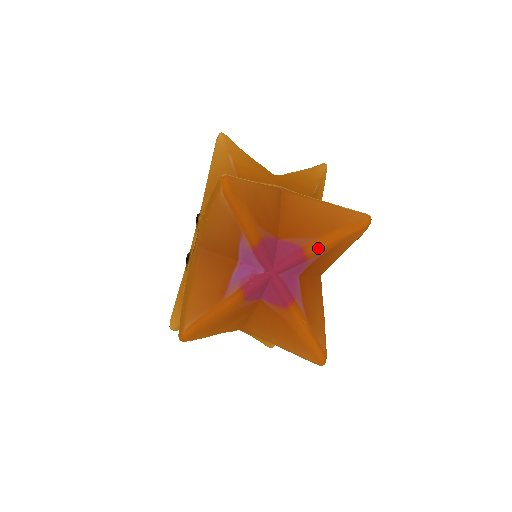
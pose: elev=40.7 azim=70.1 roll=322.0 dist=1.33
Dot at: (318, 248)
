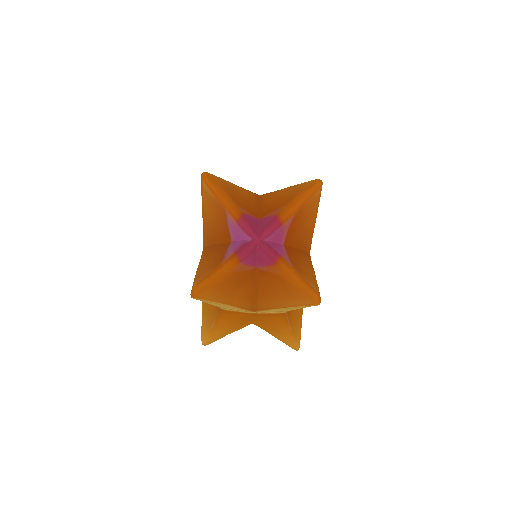
Dot at: (287, 211)
